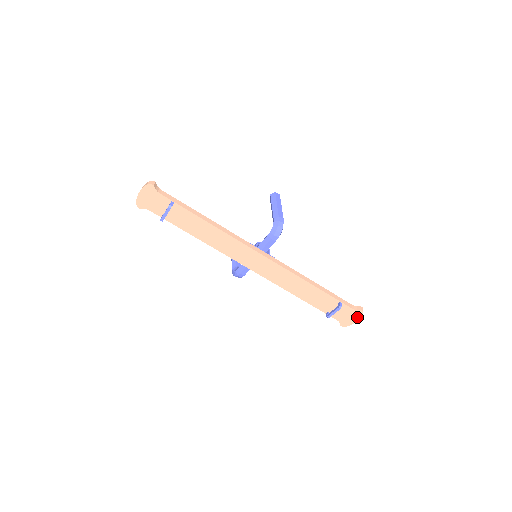
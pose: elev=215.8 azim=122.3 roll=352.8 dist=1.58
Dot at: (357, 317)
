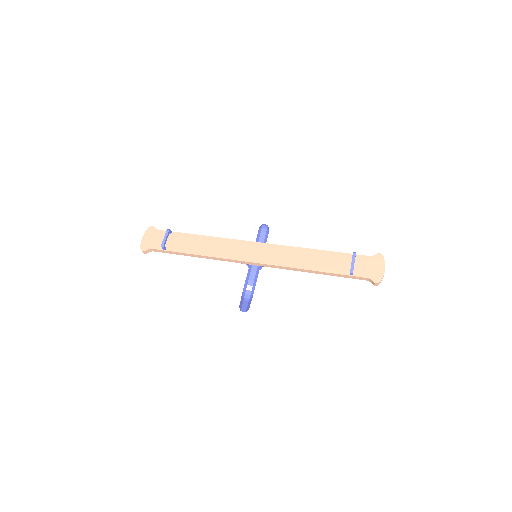
Dot at: (381, 263)
